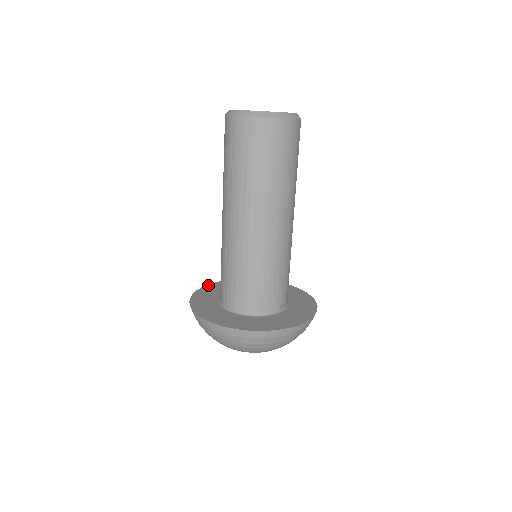
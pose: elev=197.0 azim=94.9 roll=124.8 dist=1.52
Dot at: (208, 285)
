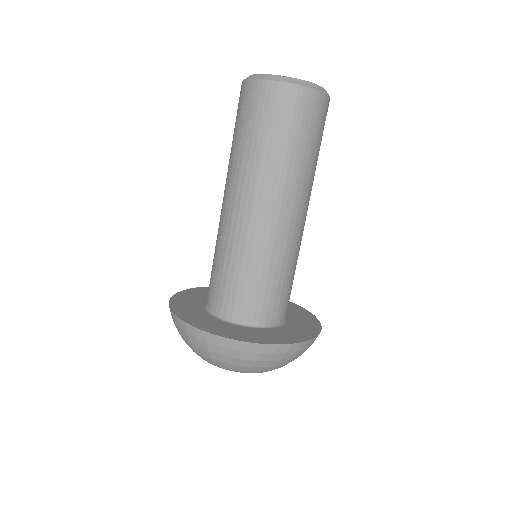
Dot at: (183, 291)
